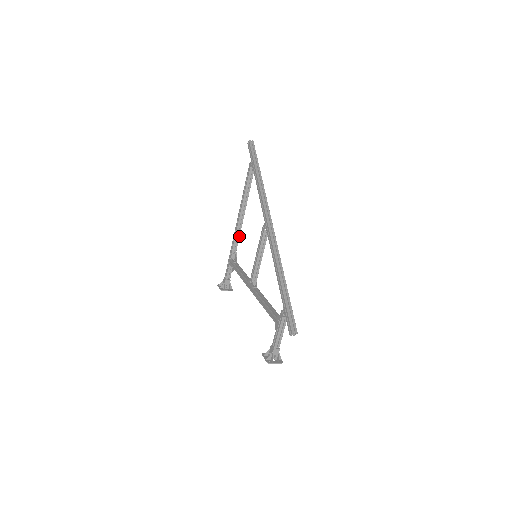
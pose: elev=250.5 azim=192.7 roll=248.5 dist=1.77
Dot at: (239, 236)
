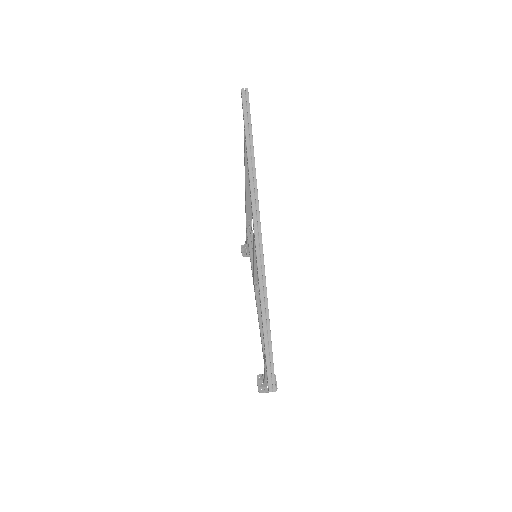
Dot at: occluded
